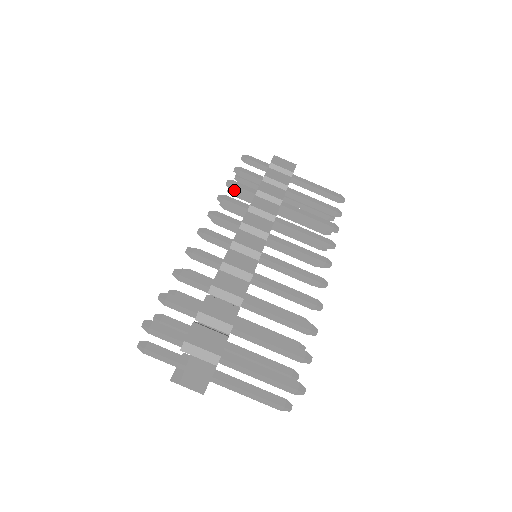
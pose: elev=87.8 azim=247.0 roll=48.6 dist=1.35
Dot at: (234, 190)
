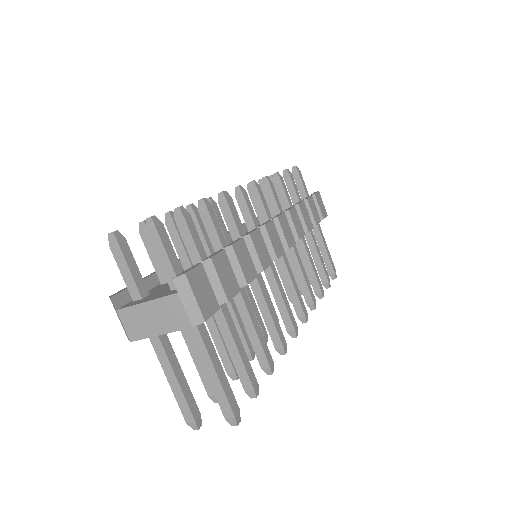
Dot at: (276, 185)
